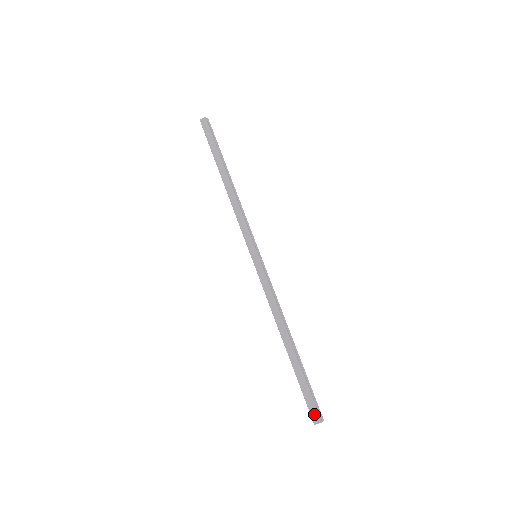
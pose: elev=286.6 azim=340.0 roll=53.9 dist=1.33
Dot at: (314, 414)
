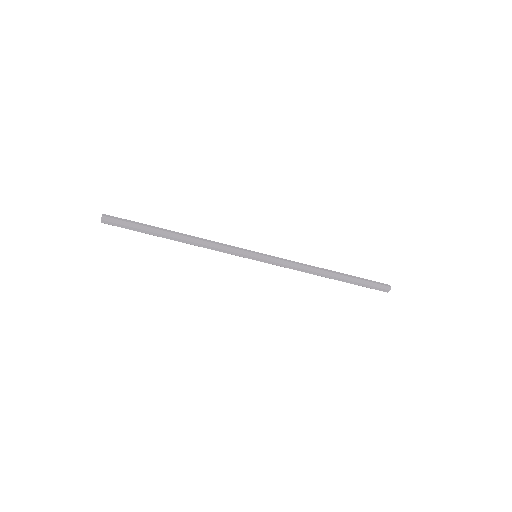
Dot at: occluded
